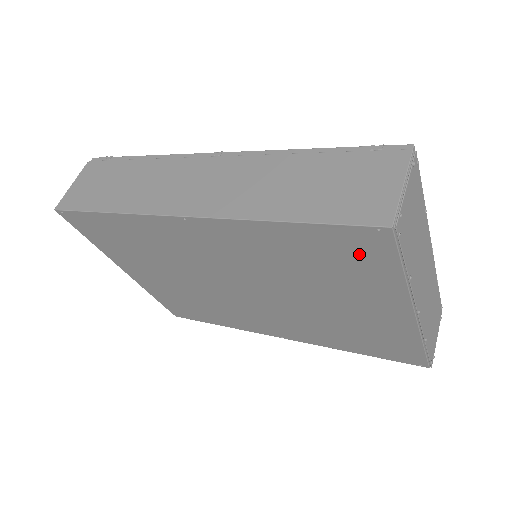
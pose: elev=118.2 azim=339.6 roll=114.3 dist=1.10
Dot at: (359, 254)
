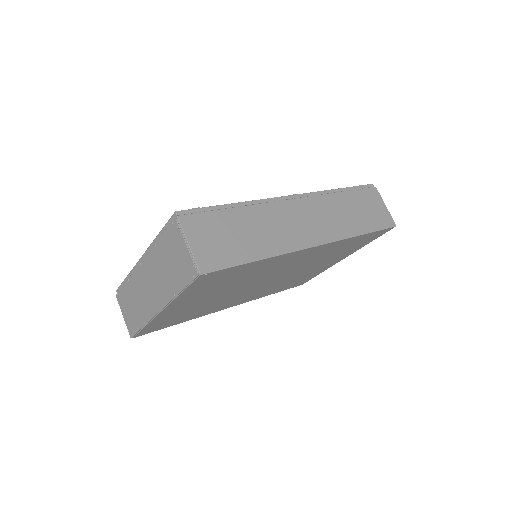
Dot at: (368, 240)
